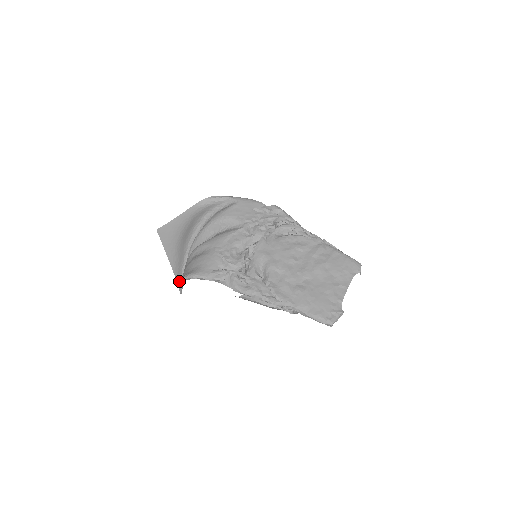
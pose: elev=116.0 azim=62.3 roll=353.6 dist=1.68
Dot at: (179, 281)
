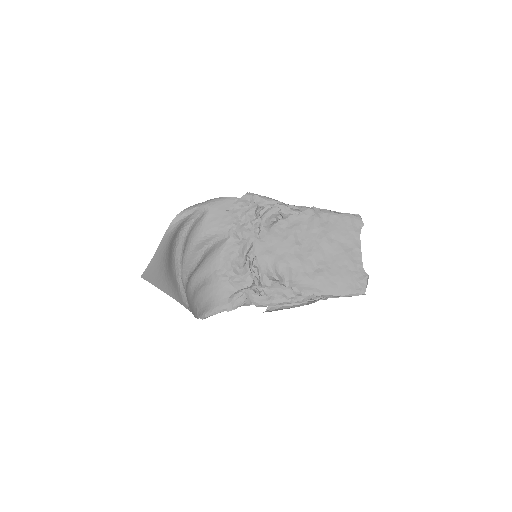
Dot at: (182, 302)
